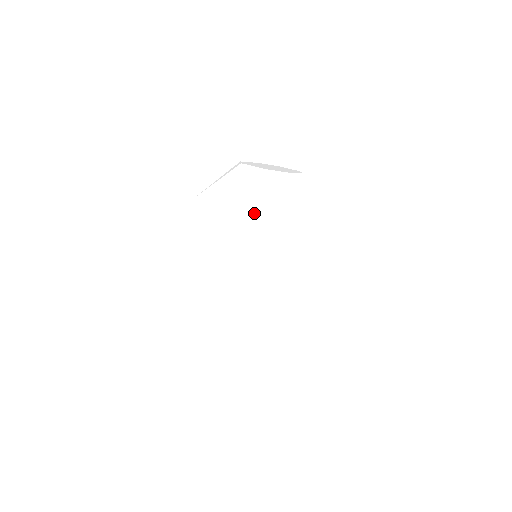
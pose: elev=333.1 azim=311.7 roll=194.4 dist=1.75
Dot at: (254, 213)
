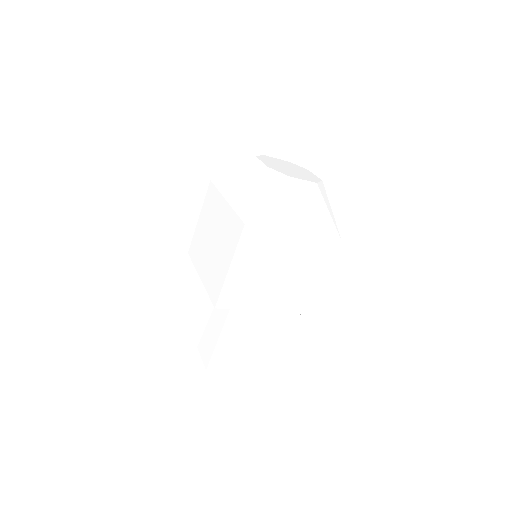
Dot at: (238, 209)
